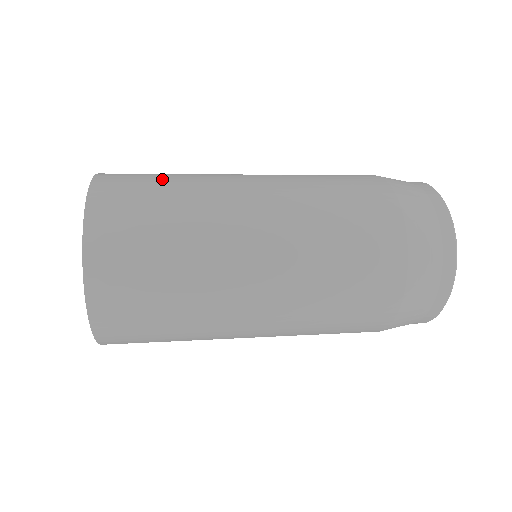
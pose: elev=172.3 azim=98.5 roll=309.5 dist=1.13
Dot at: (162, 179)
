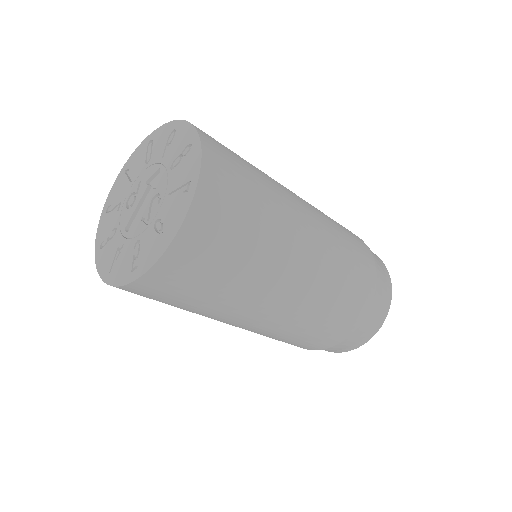
Dot at: occluded
